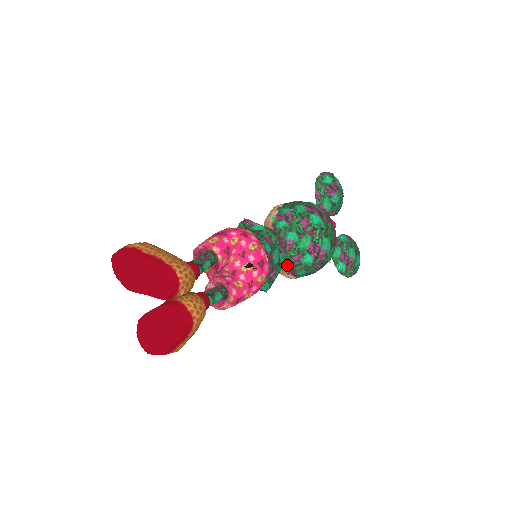
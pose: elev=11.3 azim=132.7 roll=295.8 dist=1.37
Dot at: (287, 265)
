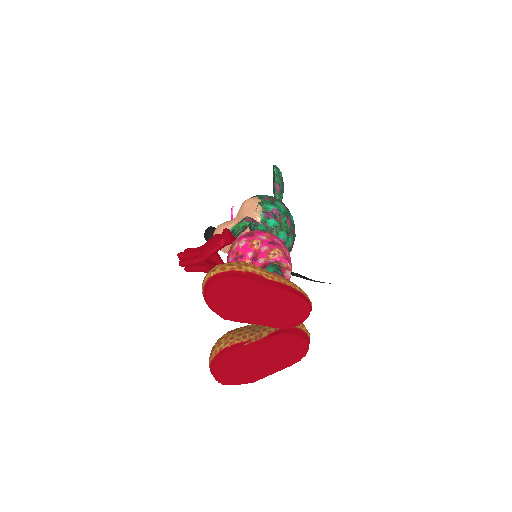
Dot at: occluded
